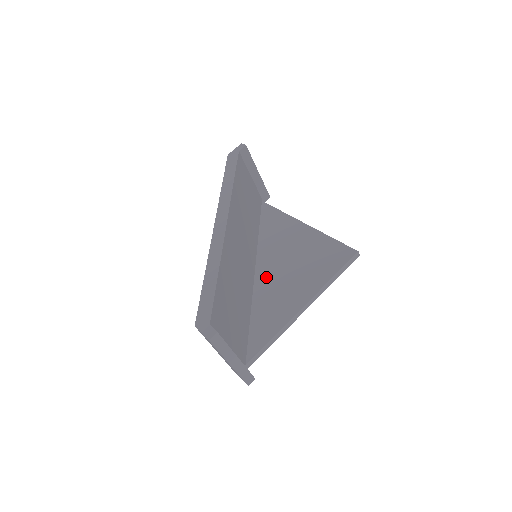
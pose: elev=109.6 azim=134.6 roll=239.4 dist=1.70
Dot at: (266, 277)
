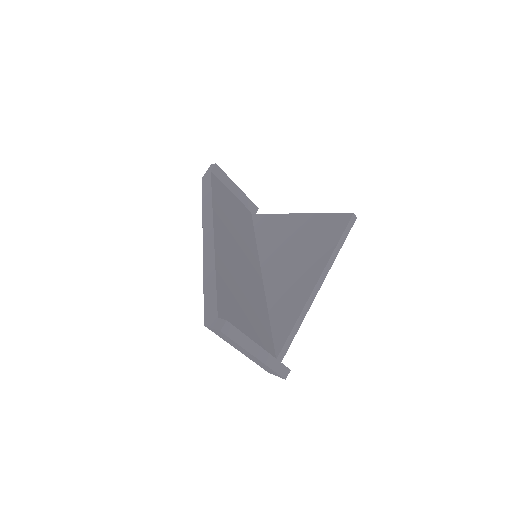
Dot at: (273, 274)
